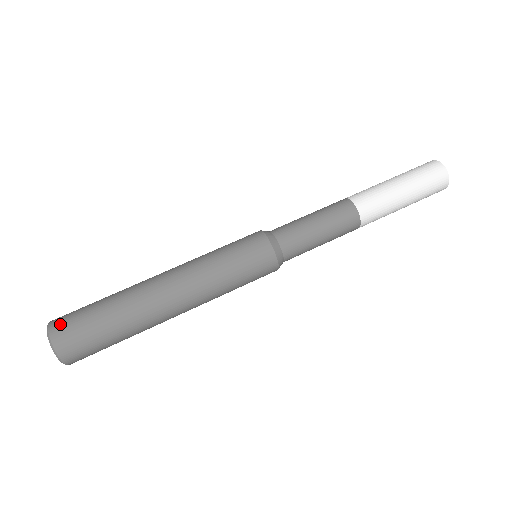
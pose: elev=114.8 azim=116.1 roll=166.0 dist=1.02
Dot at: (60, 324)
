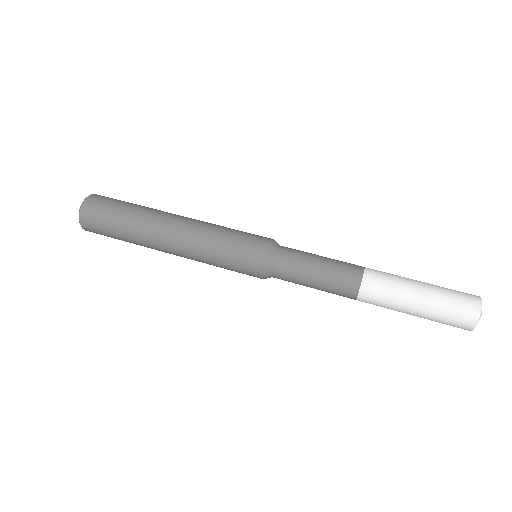
Dot at: occluded
